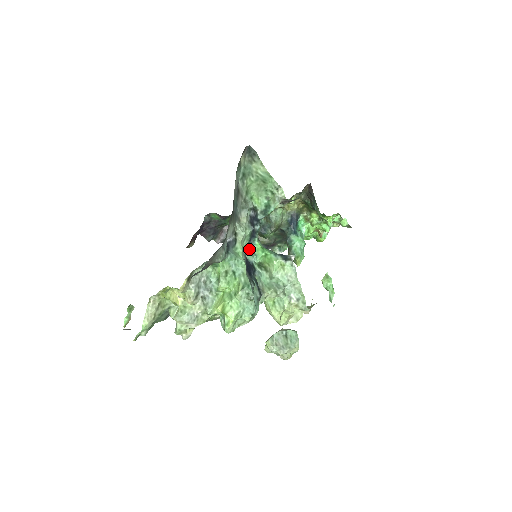
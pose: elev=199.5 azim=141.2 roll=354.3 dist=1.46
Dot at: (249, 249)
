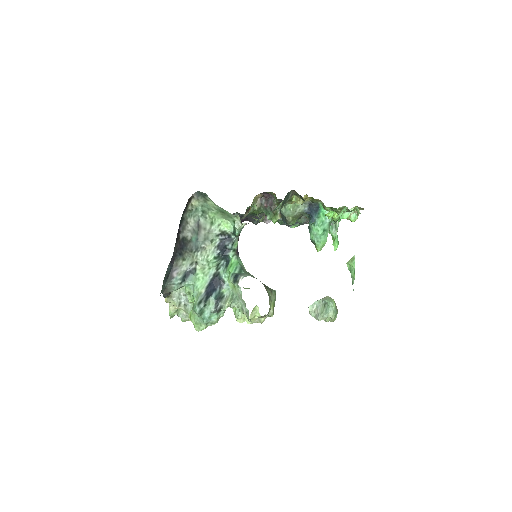
Dot at: (226, 263)
